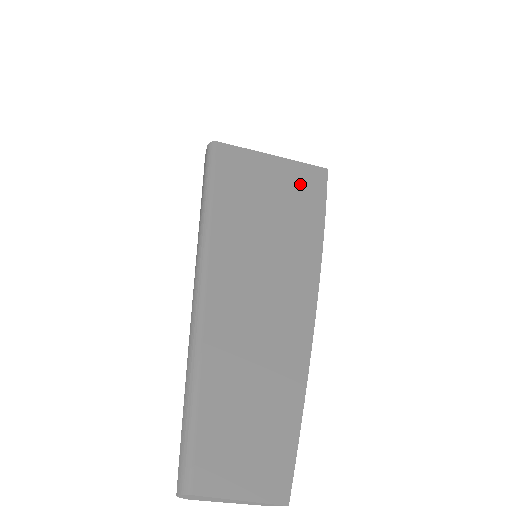
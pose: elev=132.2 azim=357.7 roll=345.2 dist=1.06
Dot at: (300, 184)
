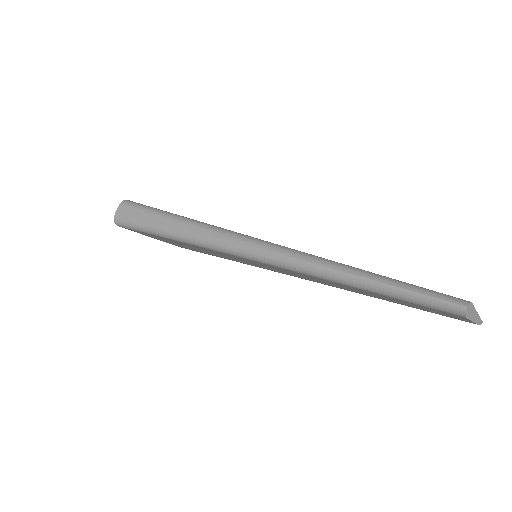
Dot at: occluded
